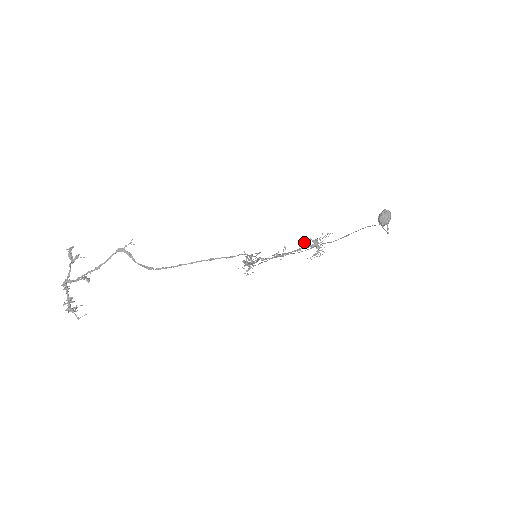
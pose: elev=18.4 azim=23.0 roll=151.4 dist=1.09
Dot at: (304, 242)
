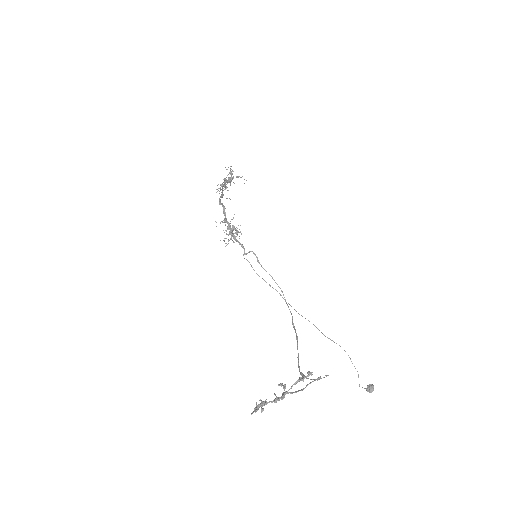
Dot at: occluded
